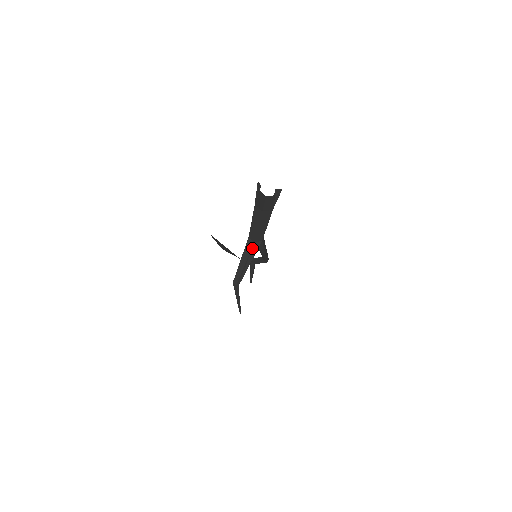
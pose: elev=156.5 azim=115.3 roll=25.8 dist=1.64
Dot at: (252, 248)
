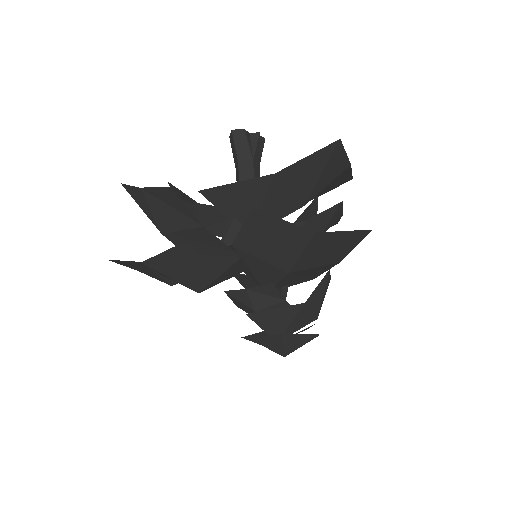
Dot at: occluded
